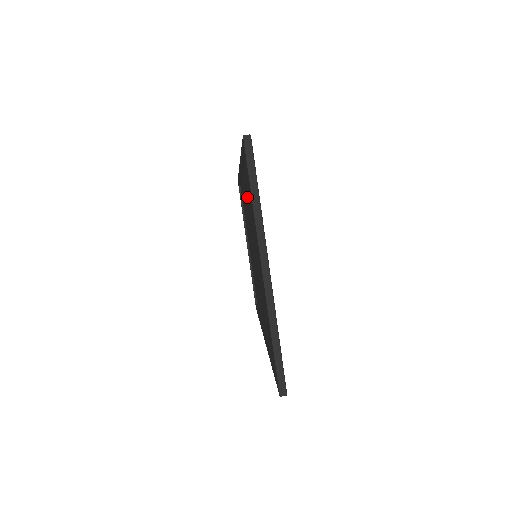
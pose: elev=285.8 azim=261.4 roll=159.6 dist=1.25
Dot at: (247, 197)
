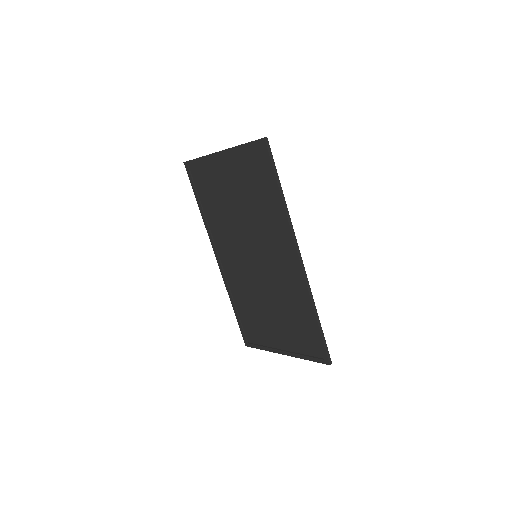
Dot at: (224, 238)
